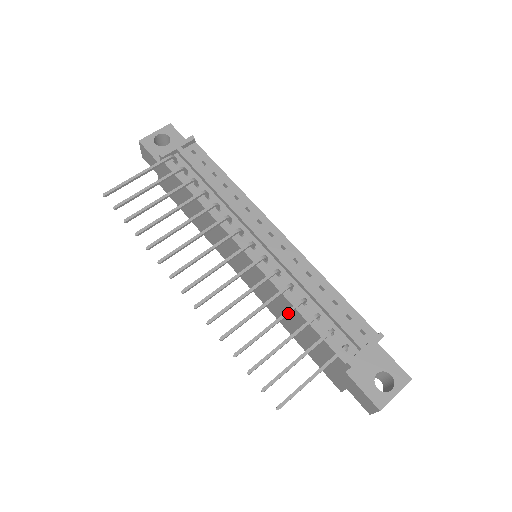
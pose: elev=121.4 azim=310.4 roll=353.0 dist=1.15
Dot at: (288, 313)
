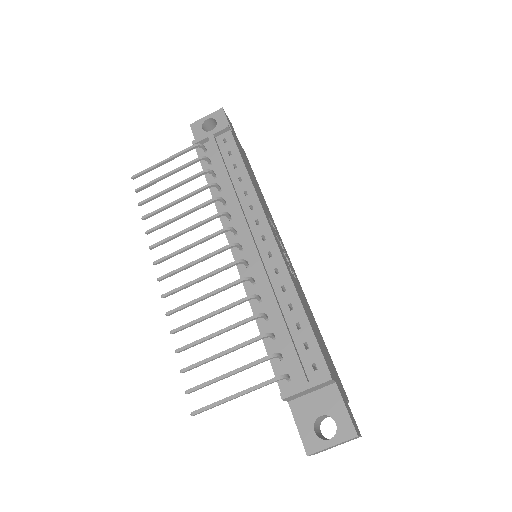
Dot at: (237, 325)
